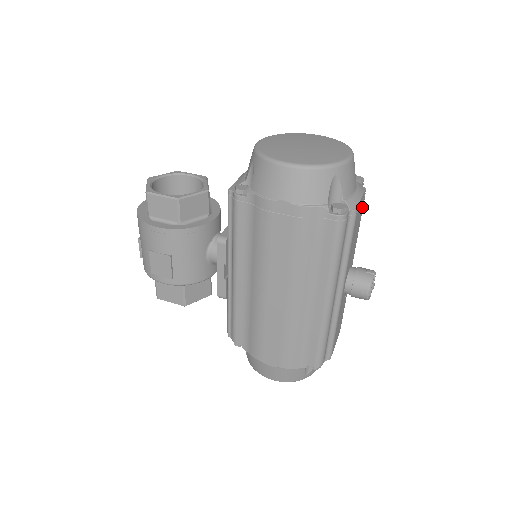
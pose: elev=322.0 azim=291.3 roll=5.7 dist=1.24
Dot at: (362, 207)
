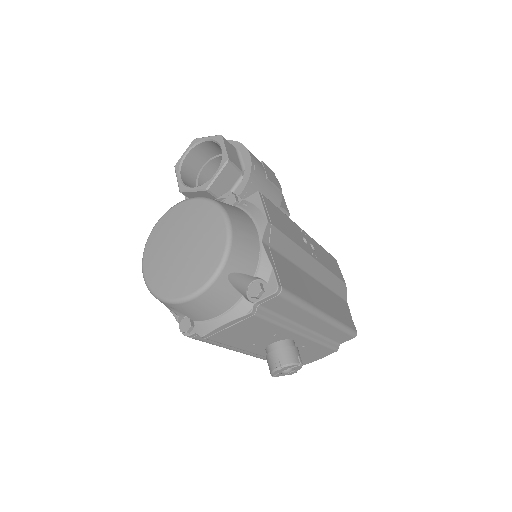
Dot at: (255, 321)
